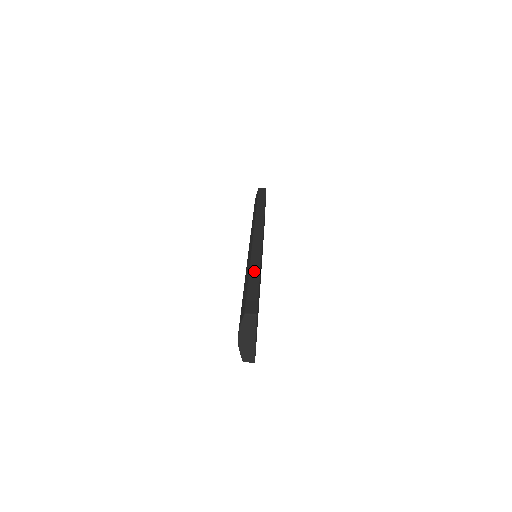
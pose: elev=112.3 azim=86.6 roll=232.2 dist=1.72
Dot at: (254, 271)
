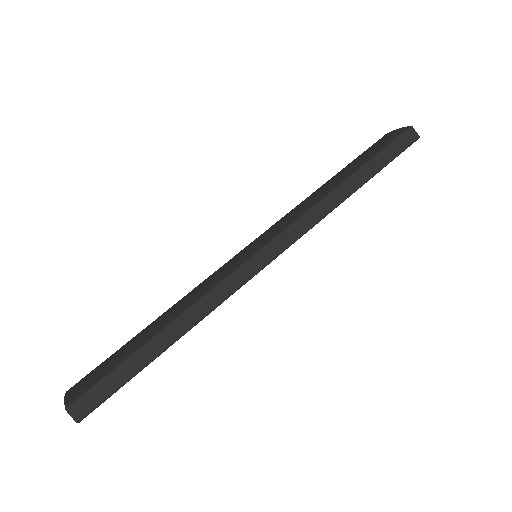
Dot at: (171, 333)
